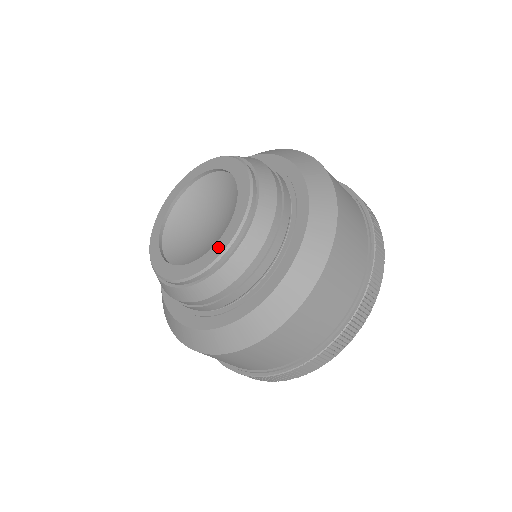
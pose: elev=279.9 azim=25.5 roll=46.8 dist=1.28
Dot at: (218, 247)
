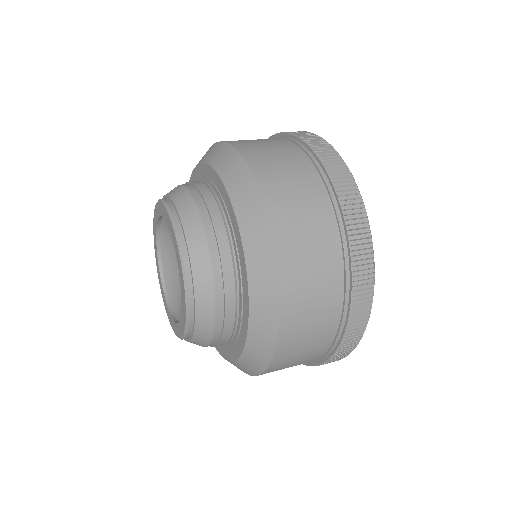
Dot at: (182, 323)
